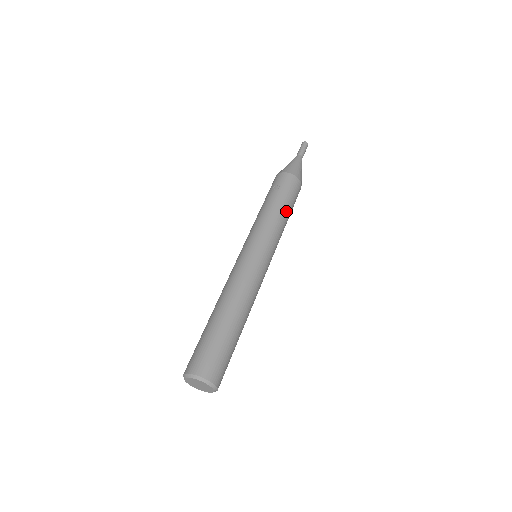
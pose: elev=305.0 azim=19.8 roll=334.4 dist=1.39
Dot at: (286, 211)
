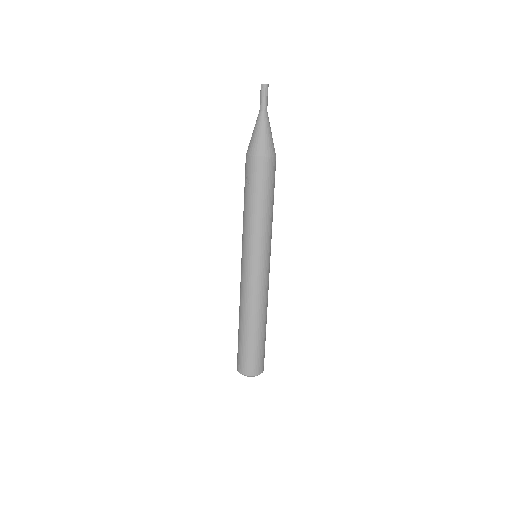
Dot at: (265, 205)
